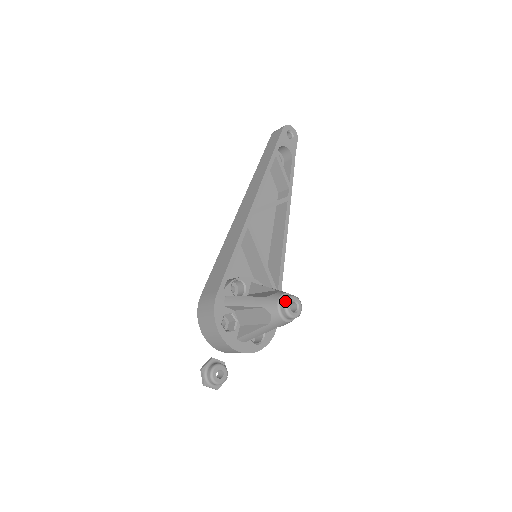
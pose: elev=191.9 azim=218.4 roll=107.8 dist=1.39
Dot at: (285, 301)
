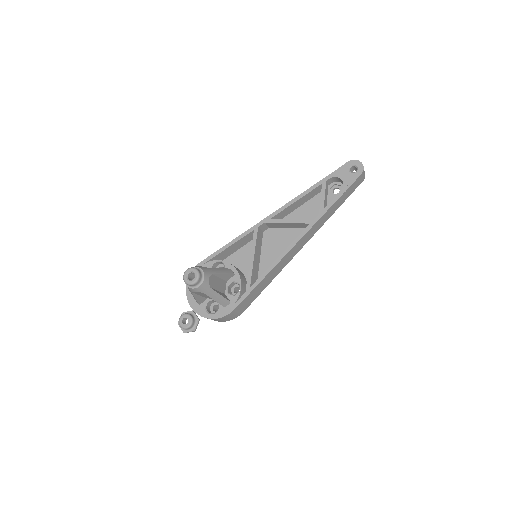
Dot at: (187, 269)
